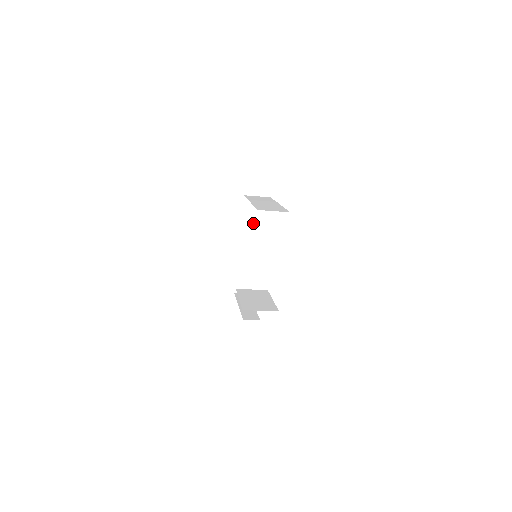
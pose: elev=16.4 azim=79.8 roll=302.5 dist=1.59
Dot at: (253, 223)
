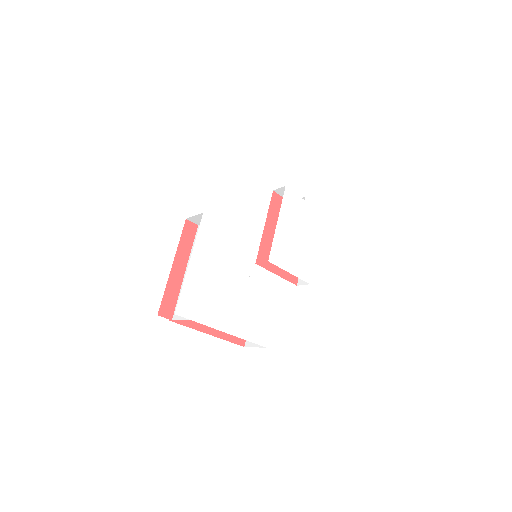
Dot at: occluded
